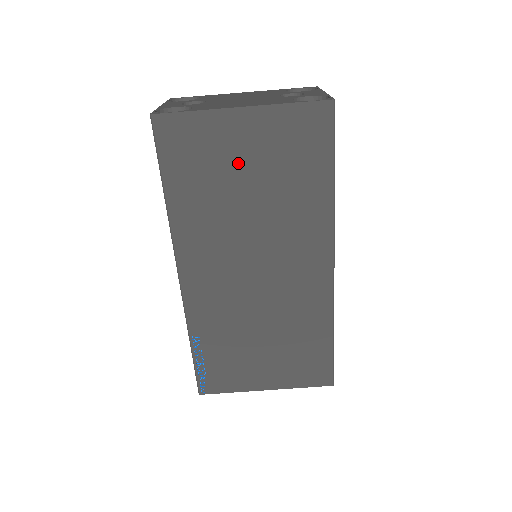
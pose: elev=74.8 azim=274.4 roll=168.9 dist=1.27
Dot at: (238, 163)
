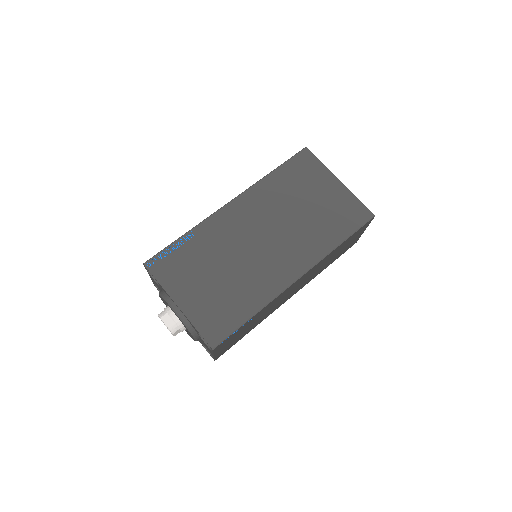
Dot at: (314, 194)
